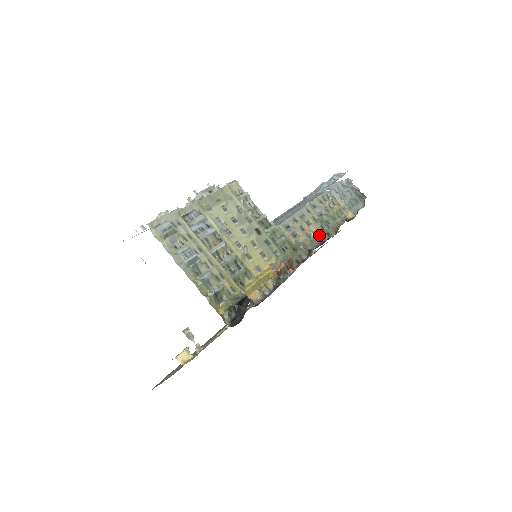
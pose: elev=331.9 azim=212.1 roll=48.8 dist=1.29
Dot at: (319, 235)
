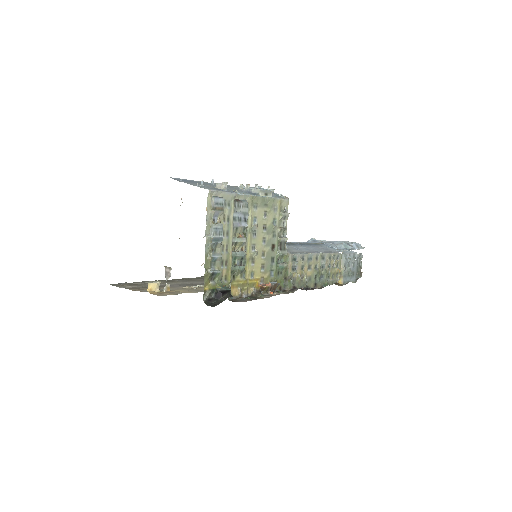
Dot at: (309, 281)
